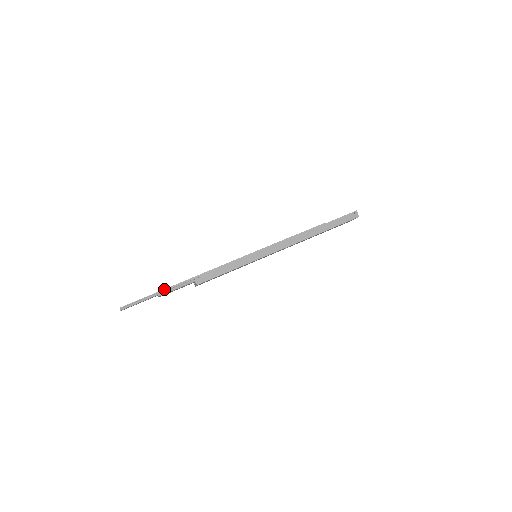
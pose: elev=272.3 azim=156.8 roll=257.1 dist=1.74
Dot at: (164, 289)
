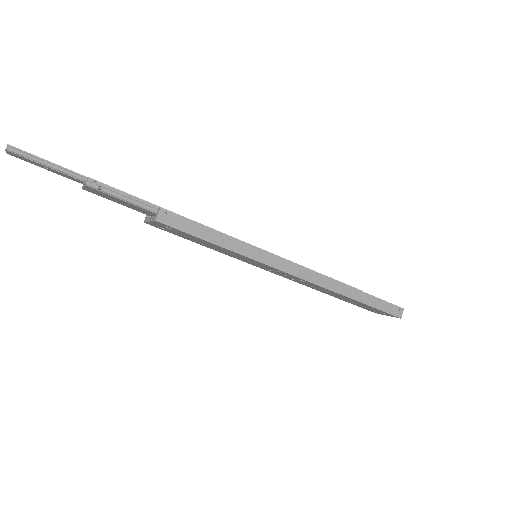
Dot at: occluded
